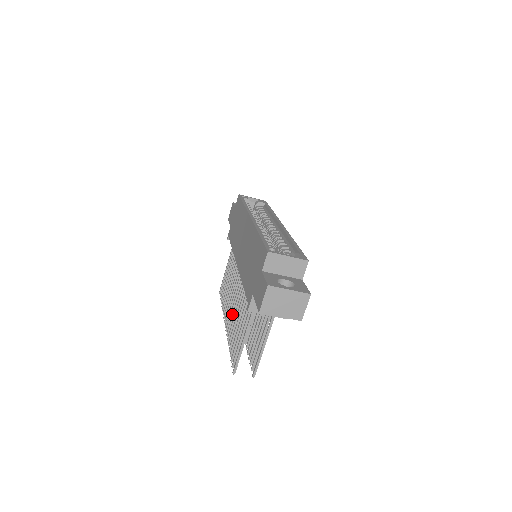
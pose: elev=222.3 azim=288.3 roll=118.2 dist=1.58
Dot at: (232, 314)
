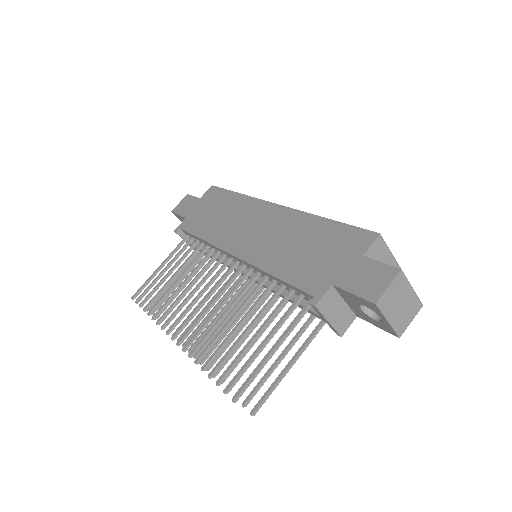
Dot at: (207, 320)
